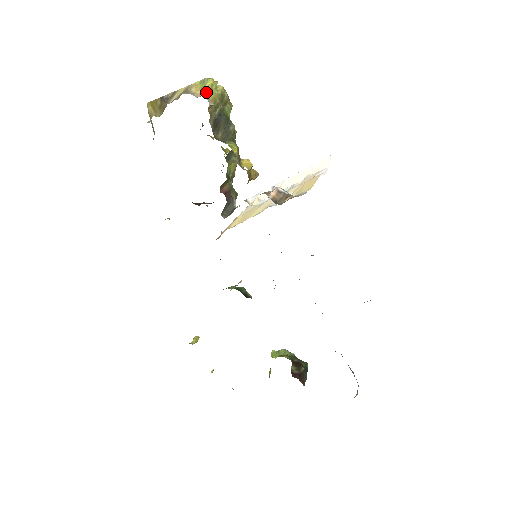
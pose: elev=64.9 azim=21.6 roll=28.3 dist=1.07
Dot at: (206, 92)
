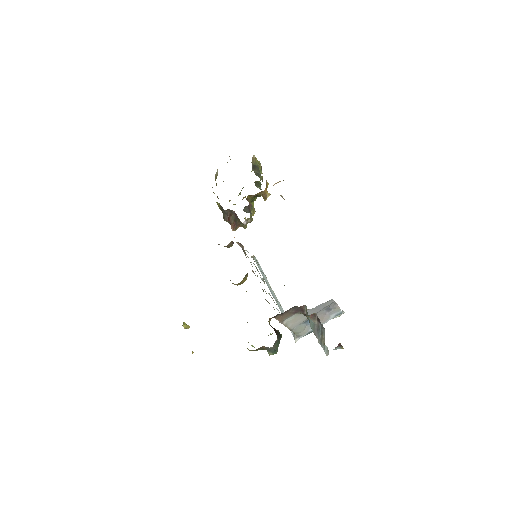
Dot at: occluded
